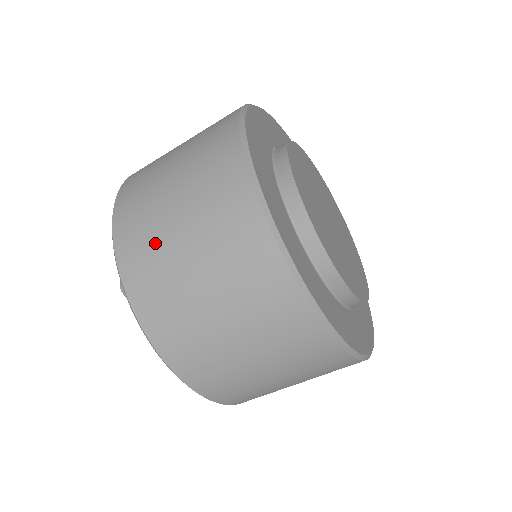
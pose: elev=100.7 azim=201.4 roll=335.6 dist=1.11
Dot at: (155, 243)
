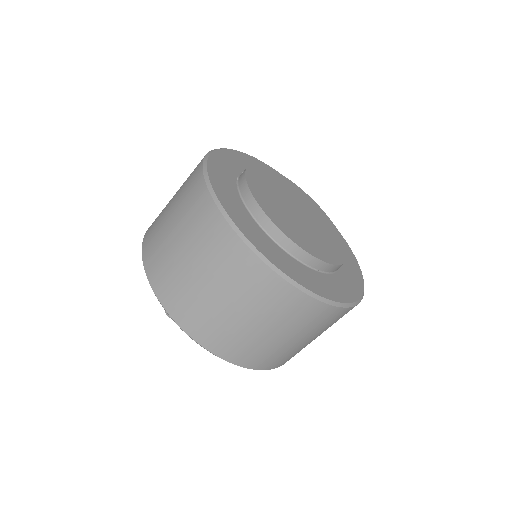
Dot at: (177, 277)
